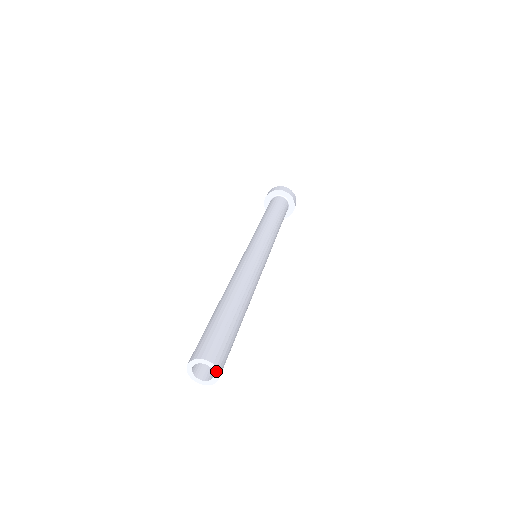
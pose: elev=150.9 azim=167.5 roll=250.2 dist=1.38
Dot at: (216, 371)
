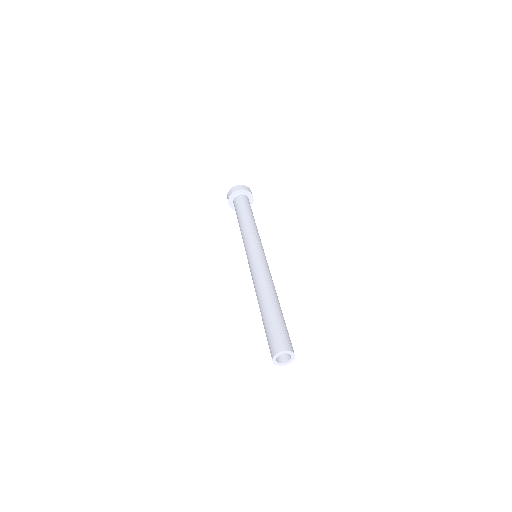
Dot at: (291, 354)
